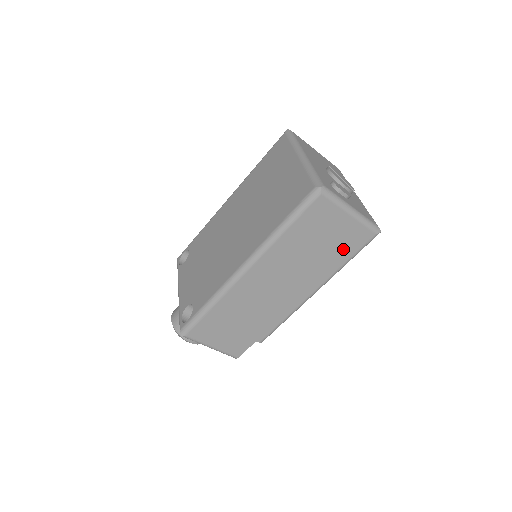
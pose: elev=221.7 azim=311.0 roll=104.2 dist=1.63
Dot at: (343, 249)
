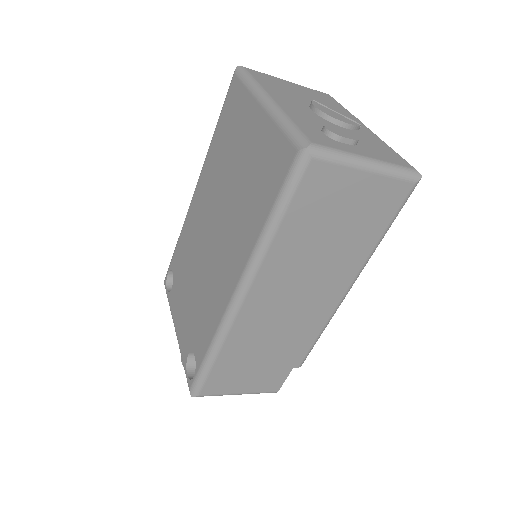
Dot at: (372, 221)
